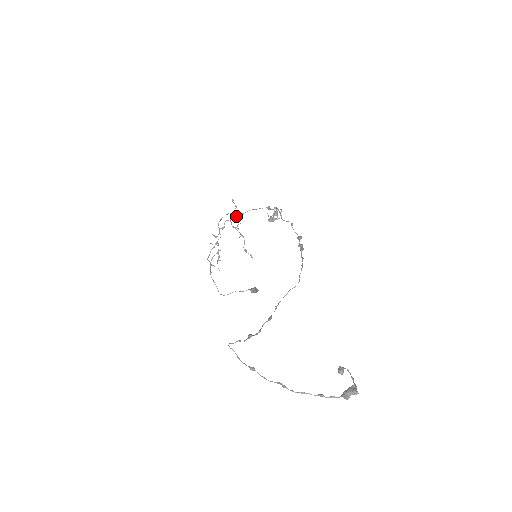
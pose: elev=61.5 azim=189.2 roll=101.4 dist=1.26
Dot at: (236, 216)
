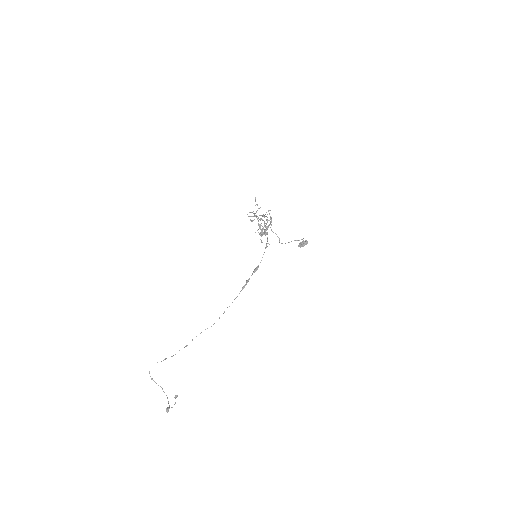
Dot at: occluded
